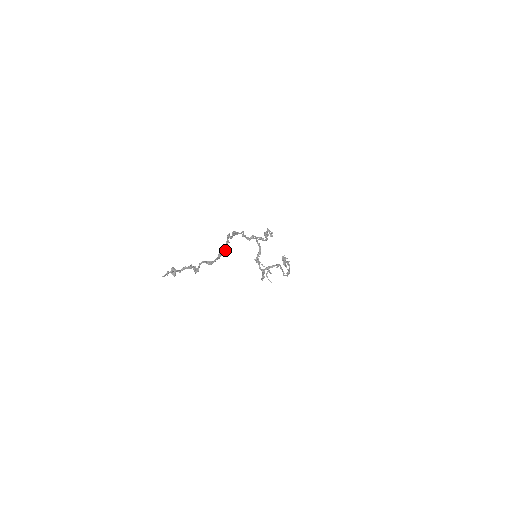
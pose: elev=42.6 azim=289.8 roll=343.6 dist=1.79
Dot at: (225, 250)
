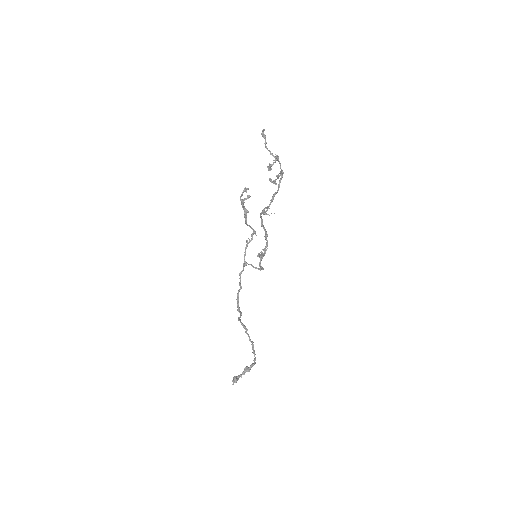
Dot at: (253, 344)
